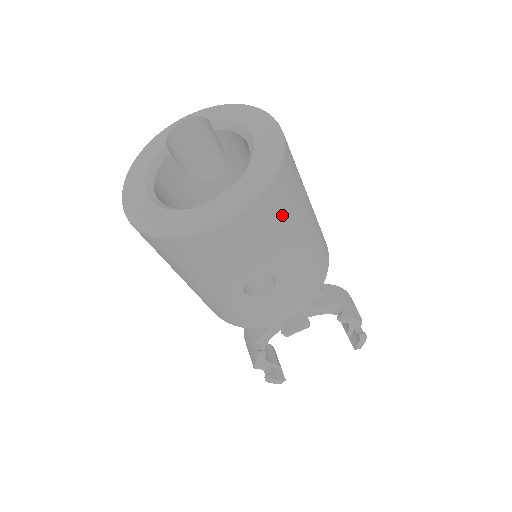
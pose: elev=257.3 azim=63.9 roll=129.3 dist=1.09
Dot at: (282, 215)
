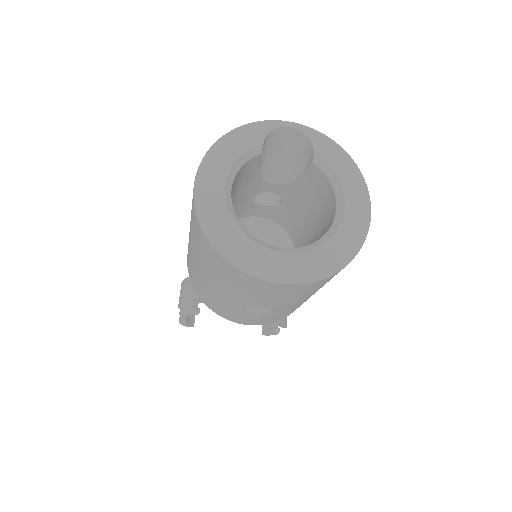
Dot at: occluded
